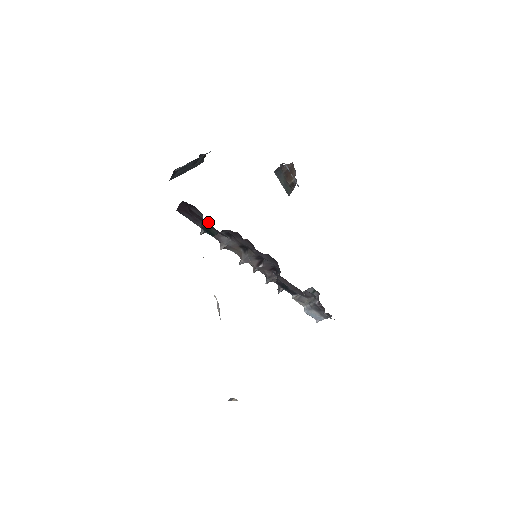
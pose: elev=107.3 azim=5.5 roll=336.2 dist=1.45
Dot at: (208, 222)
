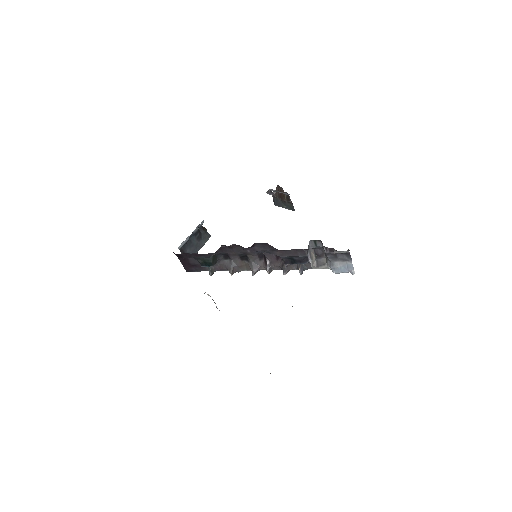
Dot at: (194, 254)
